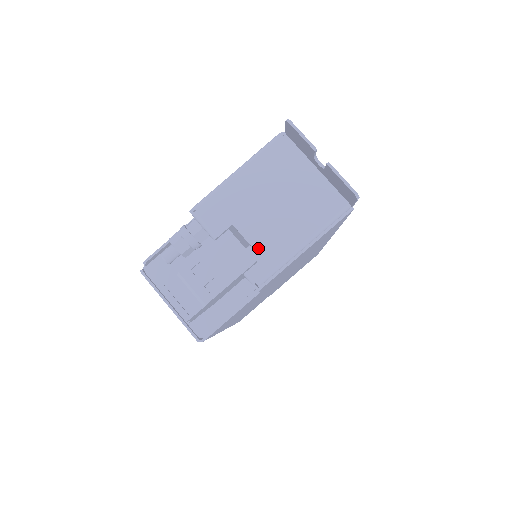
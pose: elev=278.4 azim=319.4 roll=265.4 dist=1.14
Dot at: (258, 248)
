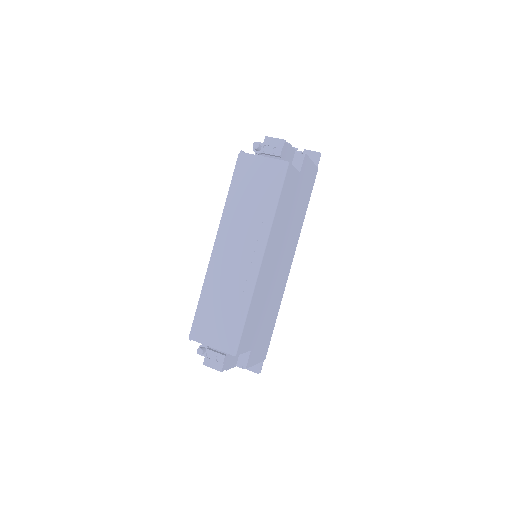
Dot at: occluded
